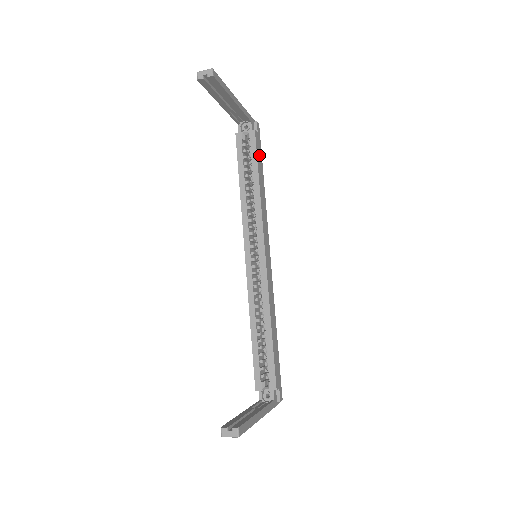
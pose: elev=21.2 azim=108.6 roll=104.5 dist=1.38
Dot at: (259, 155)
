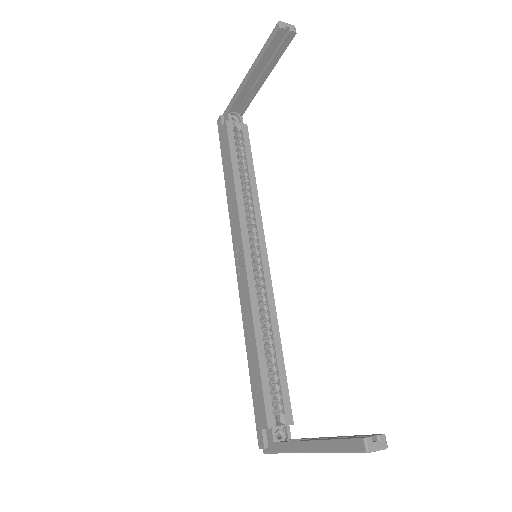
Dot at: occluded
